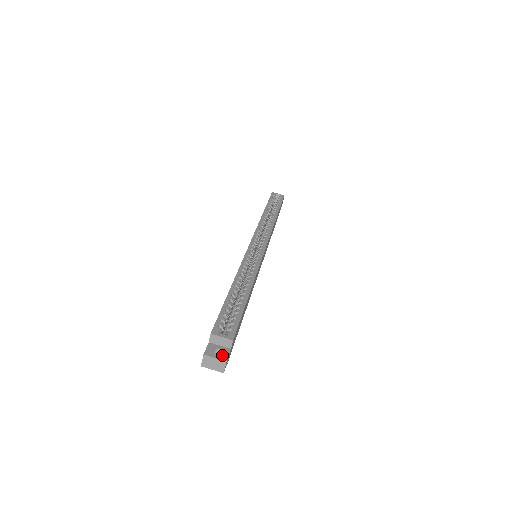
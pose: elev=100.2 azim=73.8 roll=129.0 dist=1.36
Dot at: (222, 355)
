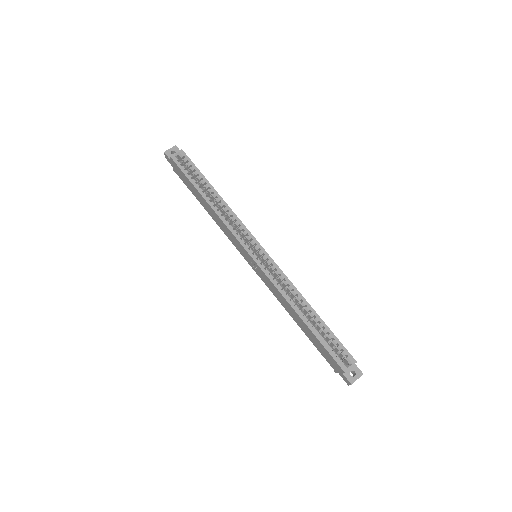
Dot at: (357, 373)
